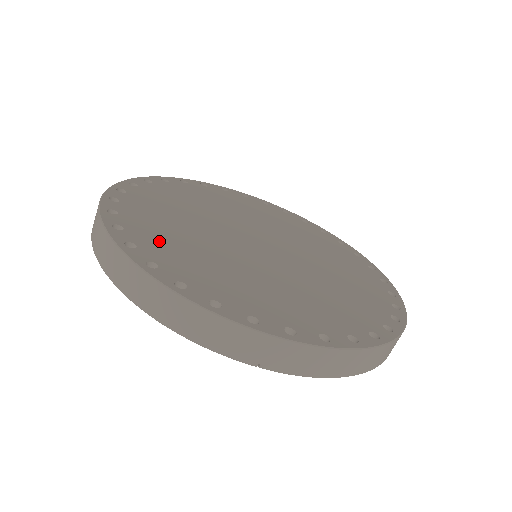
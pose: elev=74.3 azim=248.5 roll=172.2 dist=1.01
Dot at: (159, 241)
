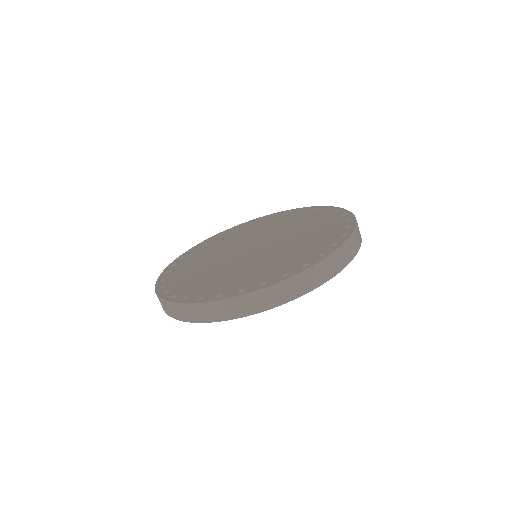
Dot at: (223, 286)
